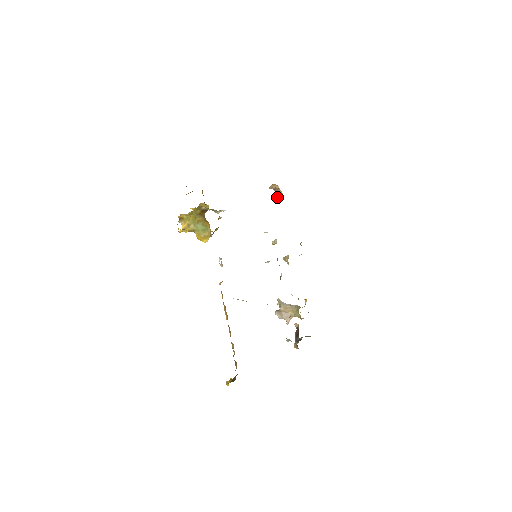
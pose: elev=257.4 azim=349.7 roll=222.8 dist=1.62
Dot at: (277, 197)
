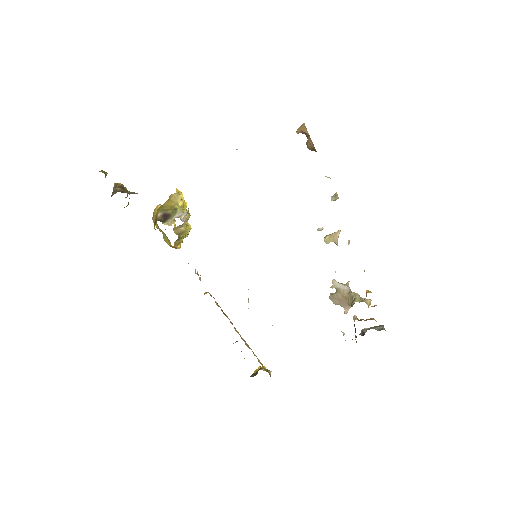
Dot at: (308, 147)
